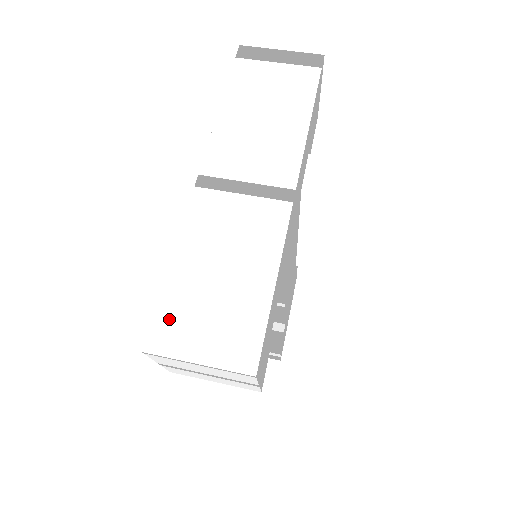
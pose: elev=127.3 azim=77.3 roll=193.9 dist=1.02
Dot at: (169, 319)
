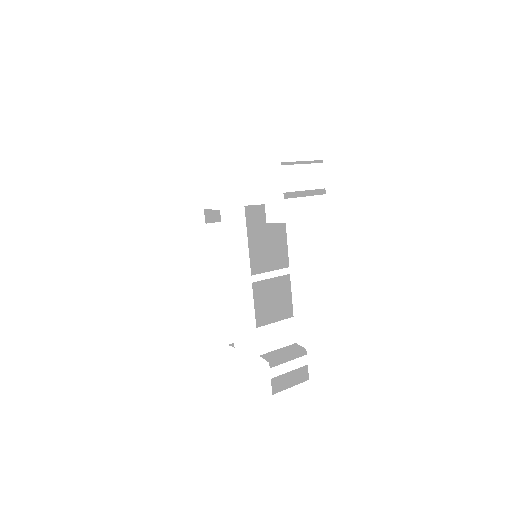
Dot at: occluded
